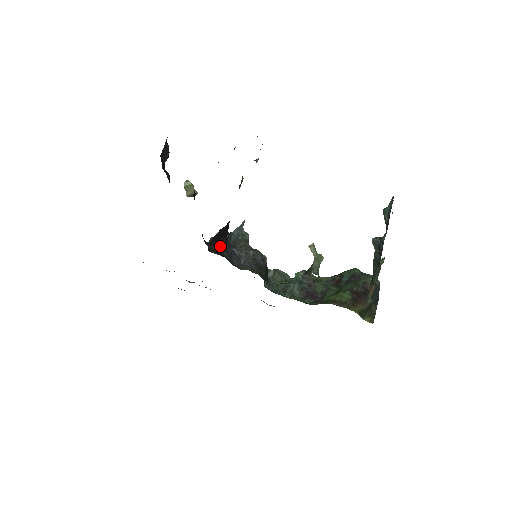
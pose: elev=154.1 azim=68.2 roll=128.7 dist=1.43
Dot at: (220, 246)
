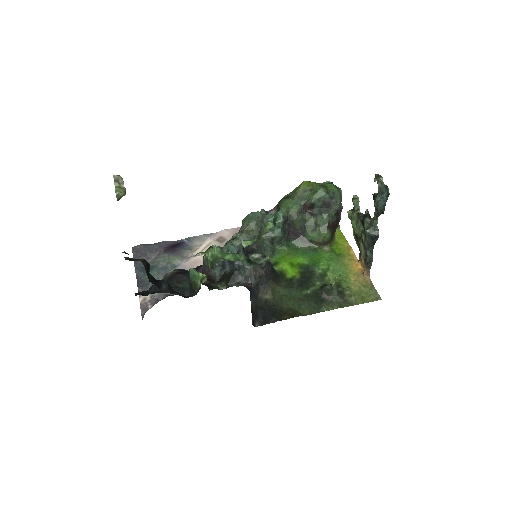
Dot at: (251, 304)
